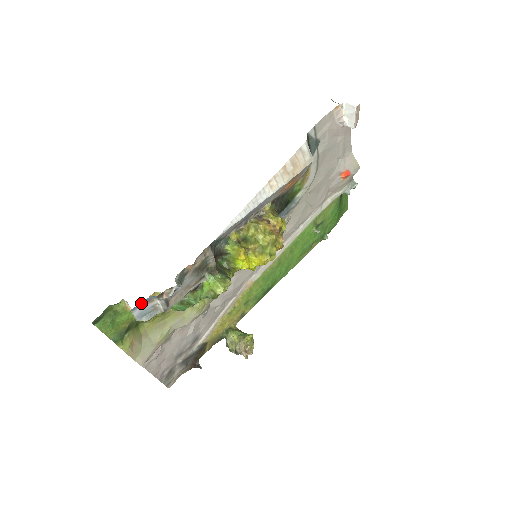
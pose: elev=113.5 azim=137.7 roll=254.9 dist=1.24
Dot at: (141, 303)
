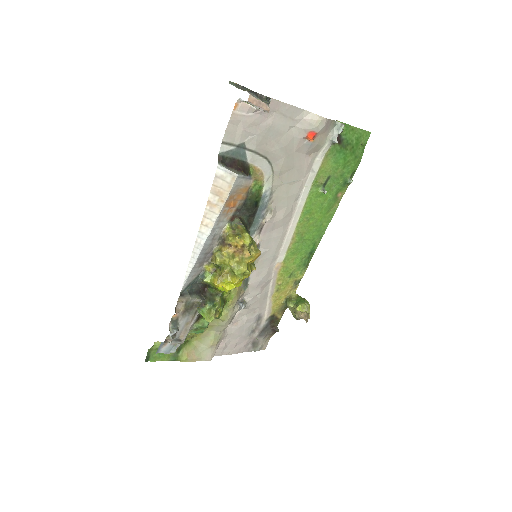
Dot at: (159, 348)
